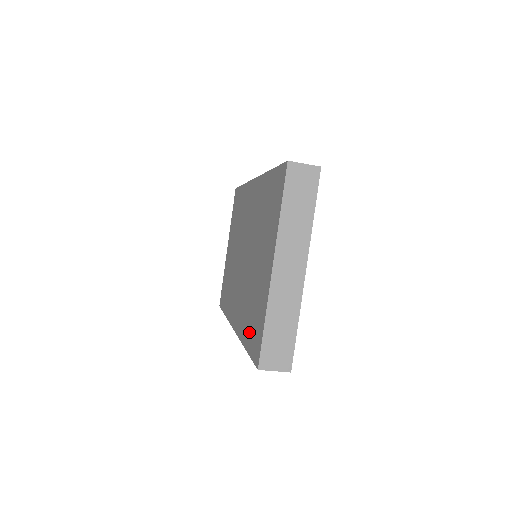
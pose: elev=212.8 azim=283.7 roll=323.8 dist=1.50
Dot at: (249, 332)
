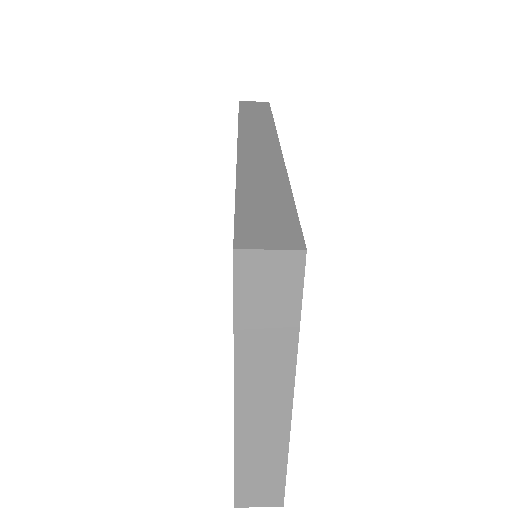
Dot at: occluded
